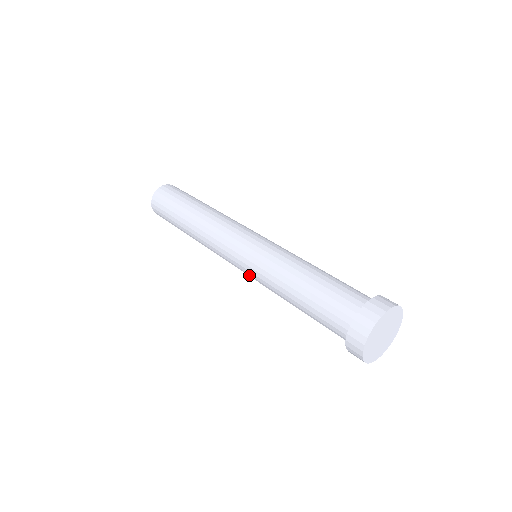
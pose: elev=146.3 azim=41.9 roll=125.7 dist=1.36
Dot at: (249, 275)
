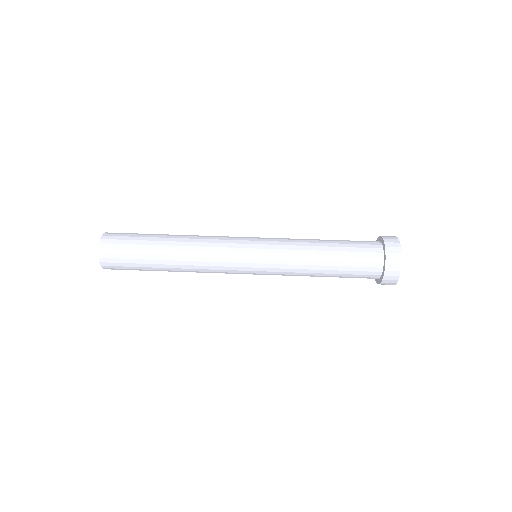
Dot at: occluded
